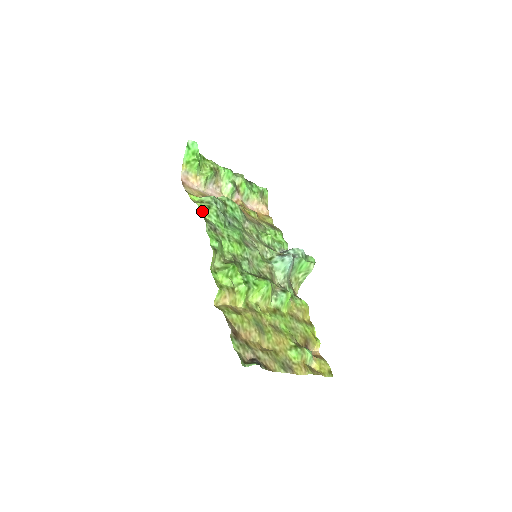
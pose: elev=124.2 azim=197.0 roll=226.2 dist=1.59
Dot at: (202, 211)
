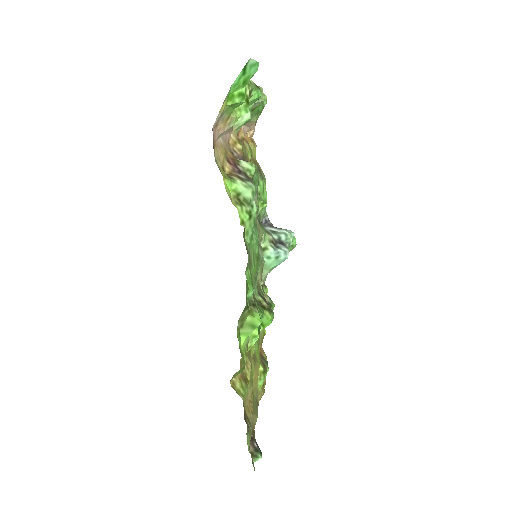
Dot at: (244, 229)
